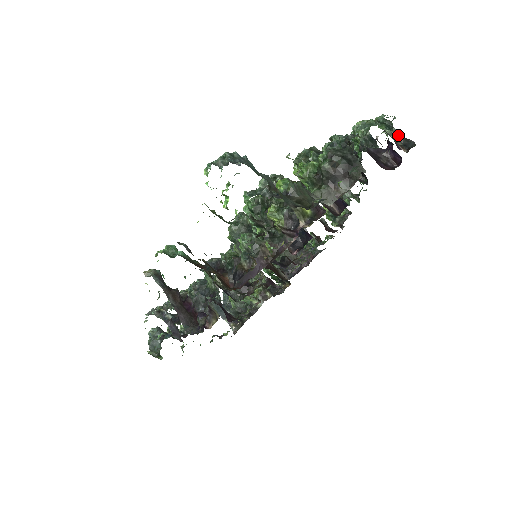
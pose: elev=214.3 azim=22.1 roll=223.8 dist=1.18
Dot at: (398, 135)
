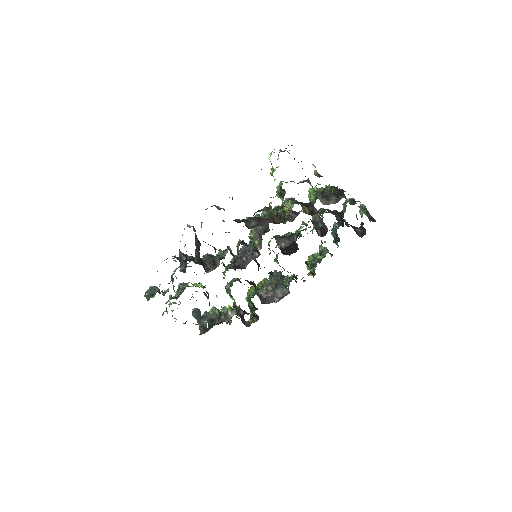
Dot at: (368, 213)
